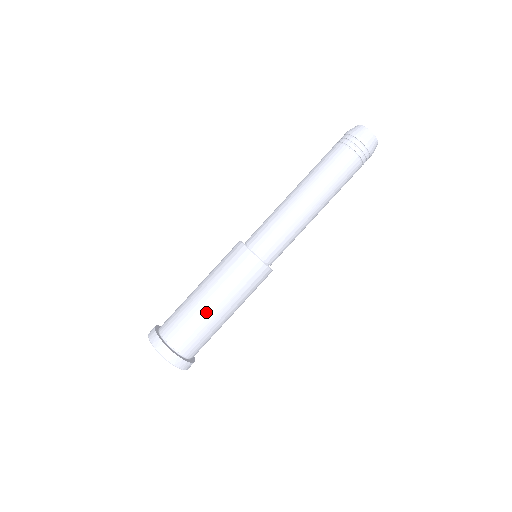
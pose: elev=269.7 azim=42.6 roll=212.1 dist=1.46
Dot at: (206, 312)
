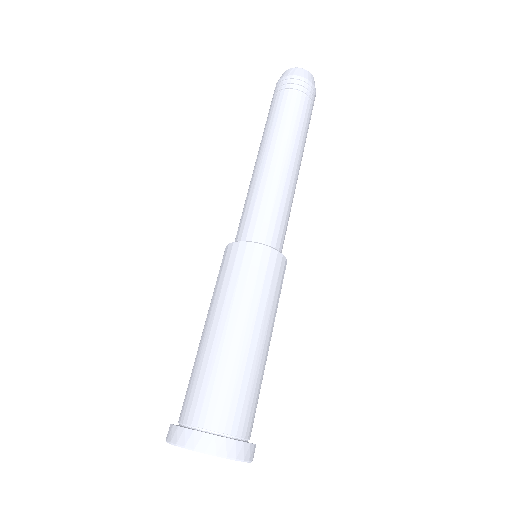
Dot at: (223, 348)
